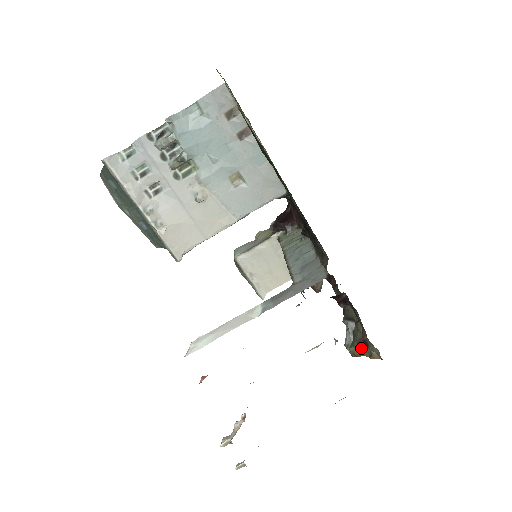
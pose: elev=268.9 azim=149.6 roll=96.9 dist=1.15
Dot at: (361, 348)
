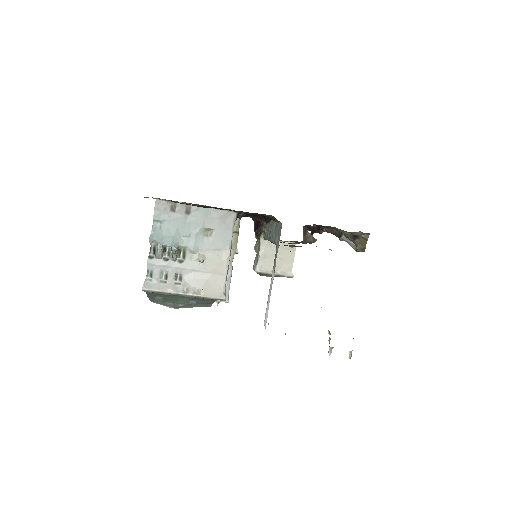
Dot at: (359, 242)
